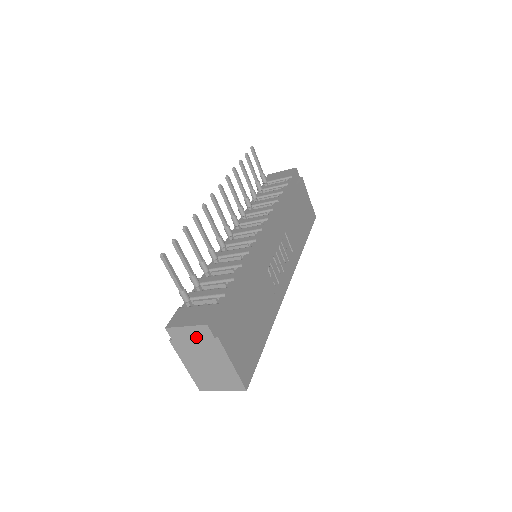
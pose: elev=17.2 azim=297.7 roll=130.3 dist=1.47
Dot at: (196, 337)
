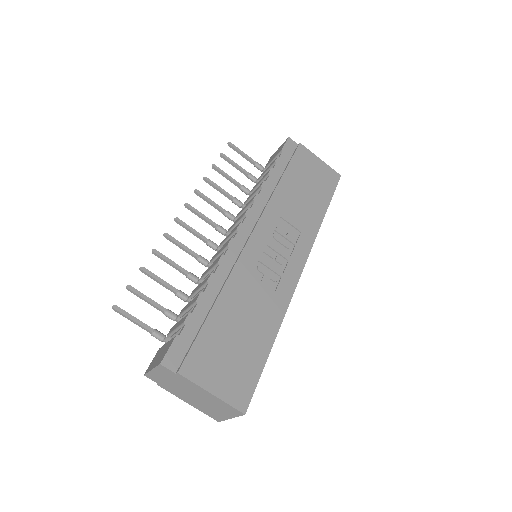
Dot at: (166, 377)
